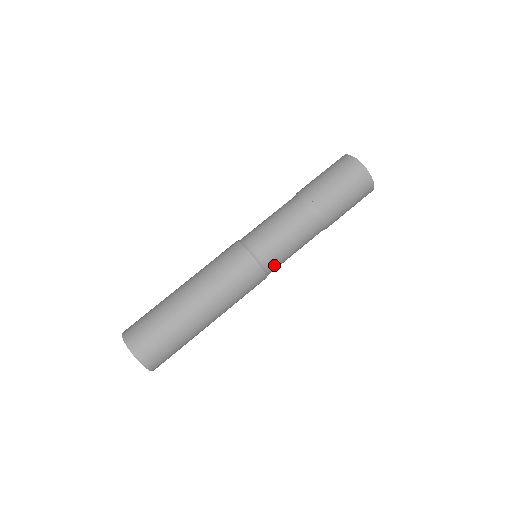
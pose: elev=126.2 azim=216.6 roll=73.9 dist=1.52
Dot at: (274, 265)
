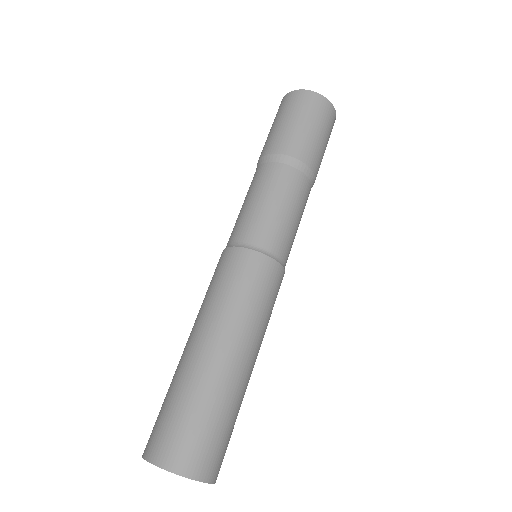
Dot at: (288, 256)
